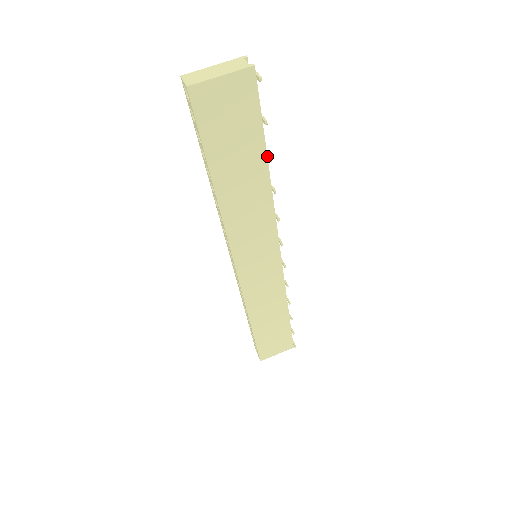
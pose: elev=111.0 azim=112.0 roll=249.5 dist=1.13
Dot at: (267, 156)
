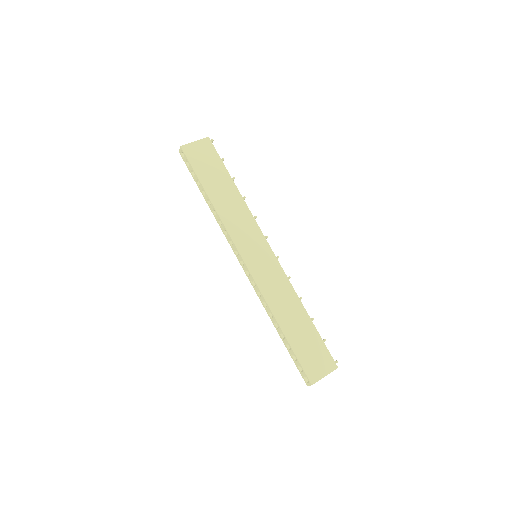
Dot at: (232, 179)
